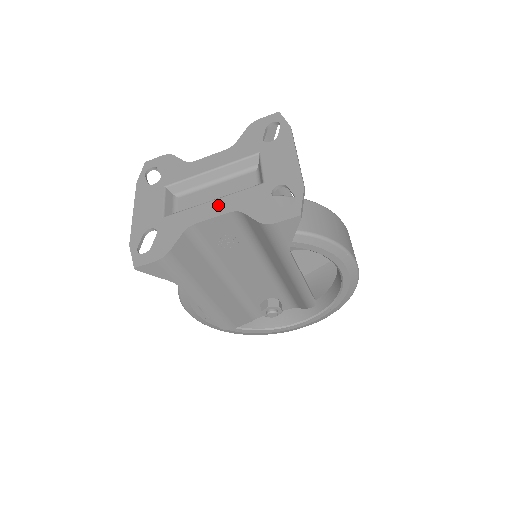
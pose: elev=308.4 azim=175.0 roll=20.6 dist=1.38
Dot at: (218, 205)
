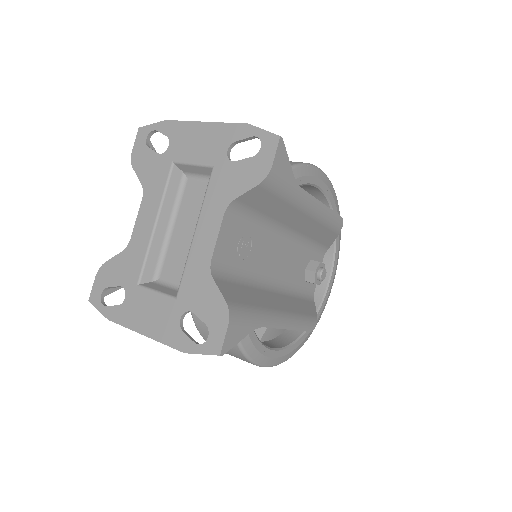
Dot at: (206, 226)
